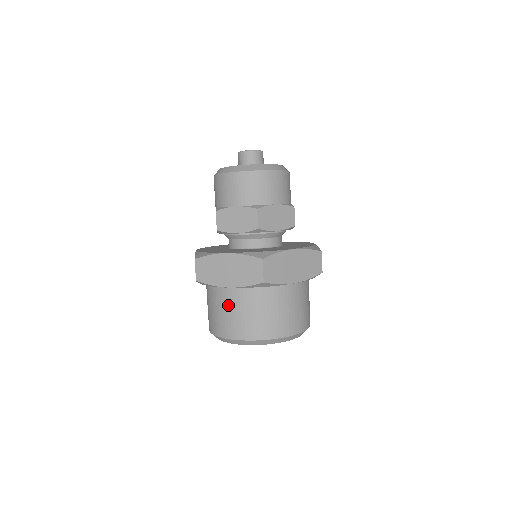
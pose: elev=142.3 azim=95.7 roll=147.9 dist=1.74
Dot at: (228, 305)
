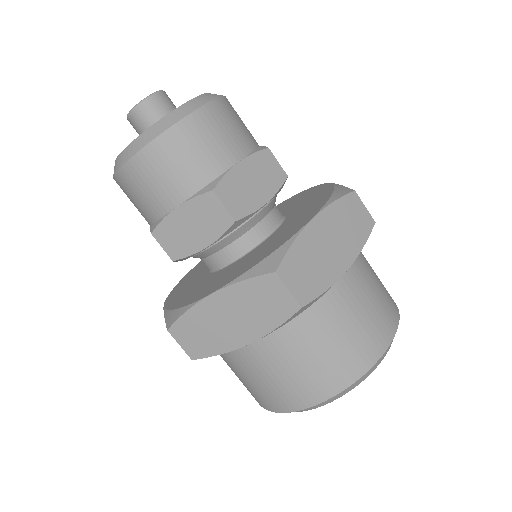
Dot at: (264, 366)
